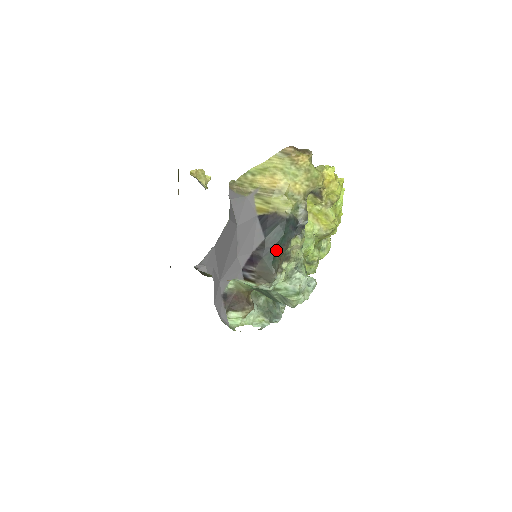
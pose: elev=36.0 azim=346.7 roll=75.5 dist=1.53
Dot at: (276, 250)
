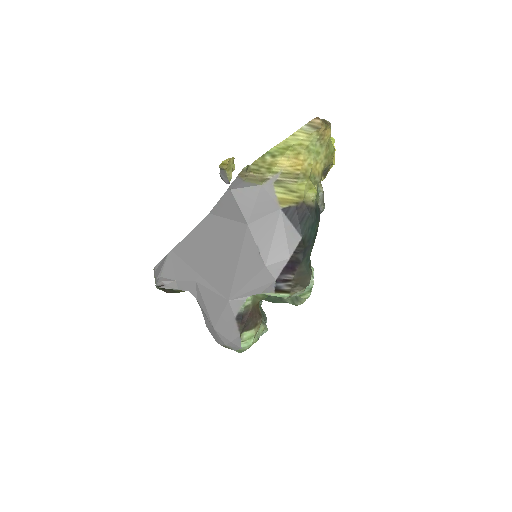
Dot at: (312, 248)
